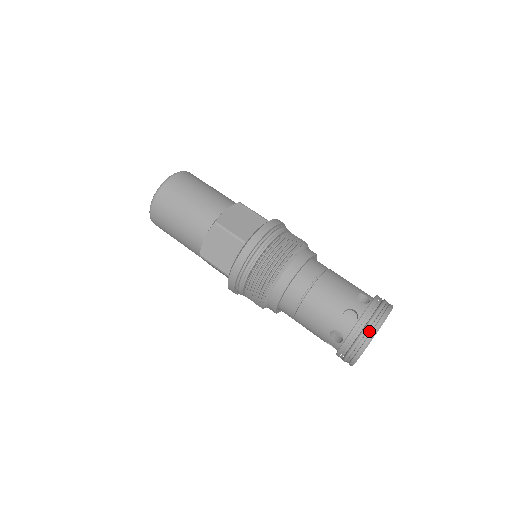
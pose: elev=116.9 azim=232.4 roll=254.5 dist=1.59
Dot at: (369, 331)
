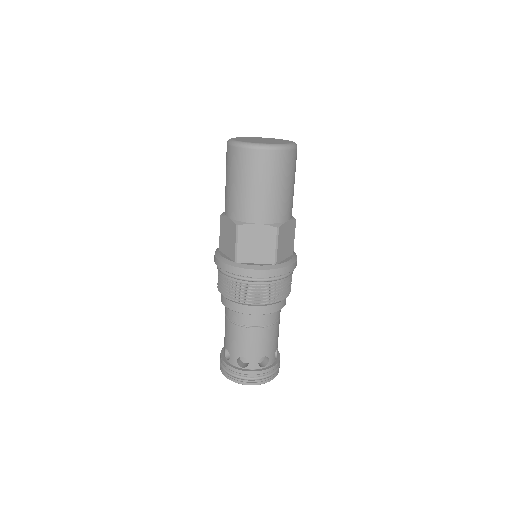
Dot at: (263, 380)
